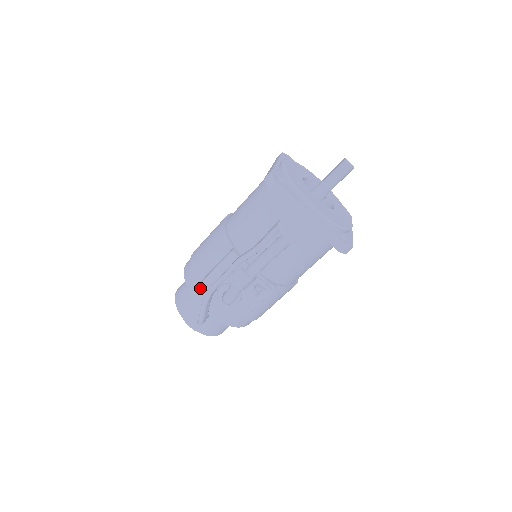
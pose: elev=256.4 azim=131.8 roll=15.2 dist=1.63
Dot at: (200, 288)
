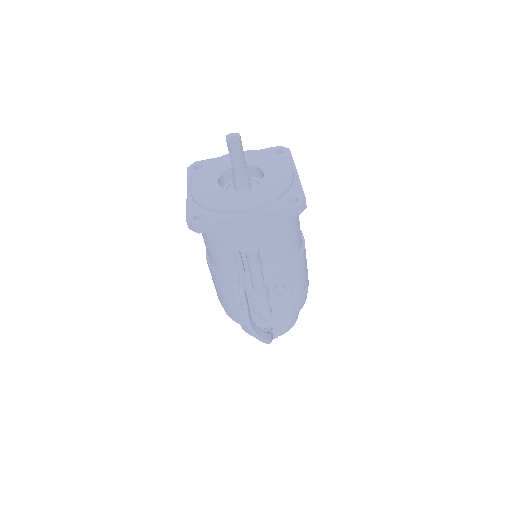
Dot at: (243, 322)
